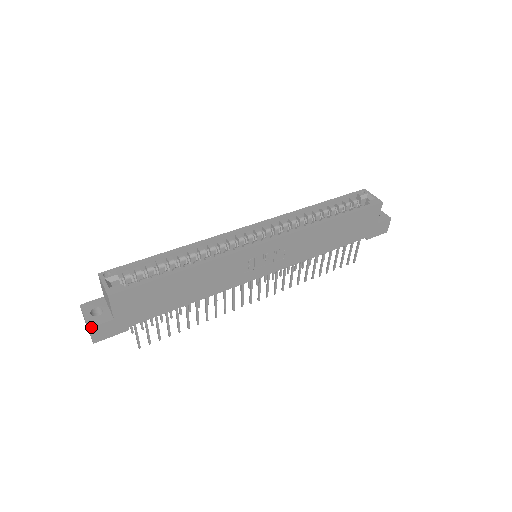
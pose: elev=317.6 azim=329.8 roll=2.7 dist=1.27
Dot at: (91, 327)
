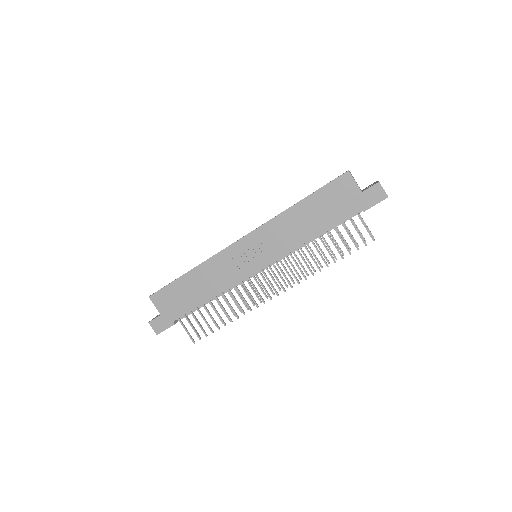
Dot at: (150, 321)
